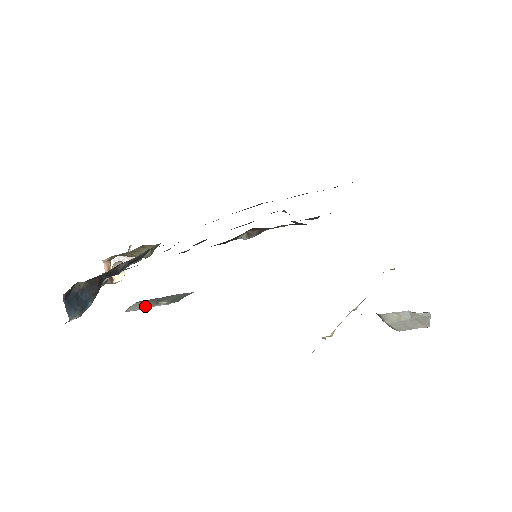
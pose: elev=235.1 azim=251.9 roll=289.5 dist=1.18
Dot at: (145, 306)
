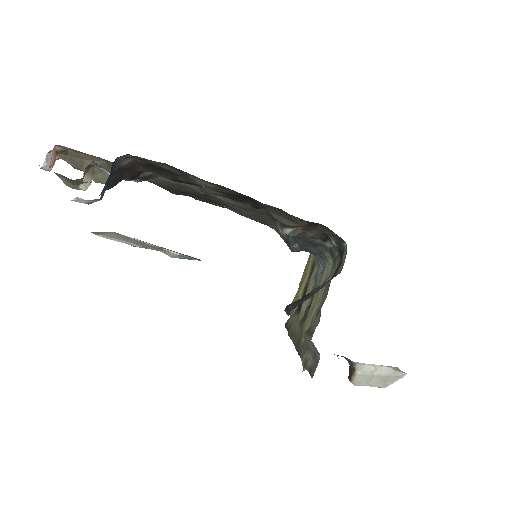
Dot at: (141, 243)
